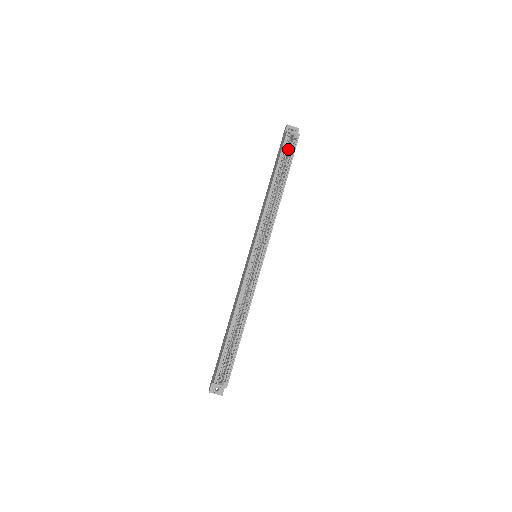
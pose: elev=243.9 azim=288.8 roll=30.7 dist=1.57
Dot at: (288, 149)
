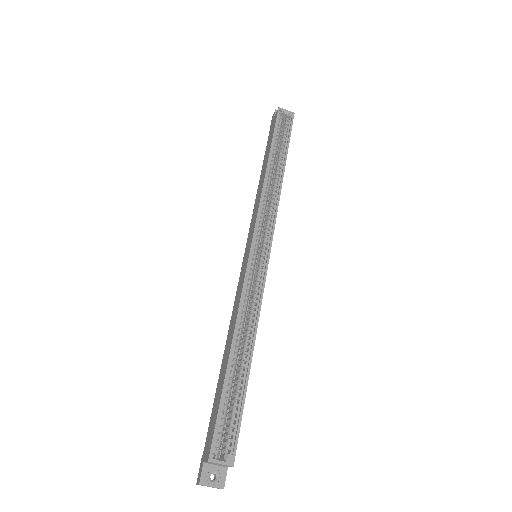
Dot at: (282, 129)
